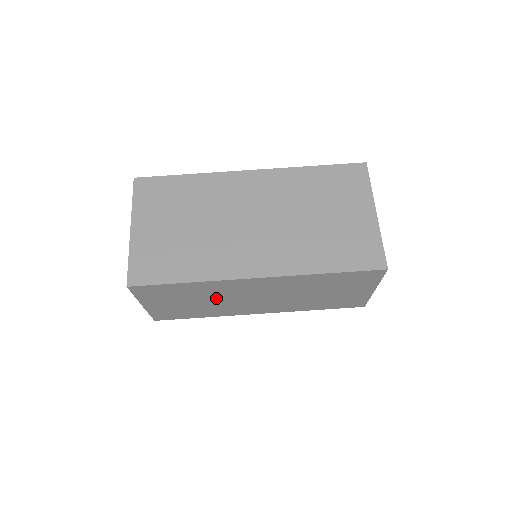
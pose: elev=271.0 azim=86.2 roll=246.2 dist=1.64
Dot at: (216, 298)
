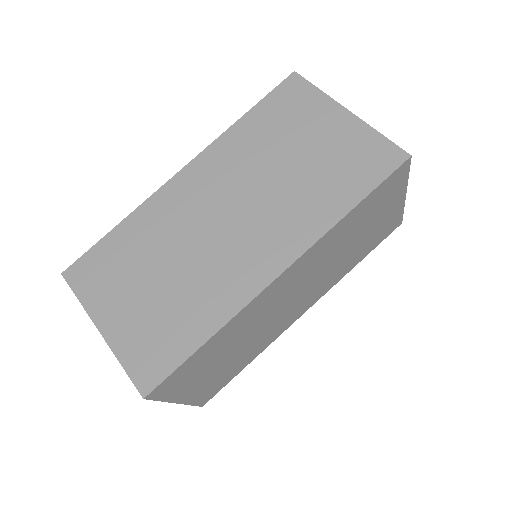
Dot at: (250, 332)
